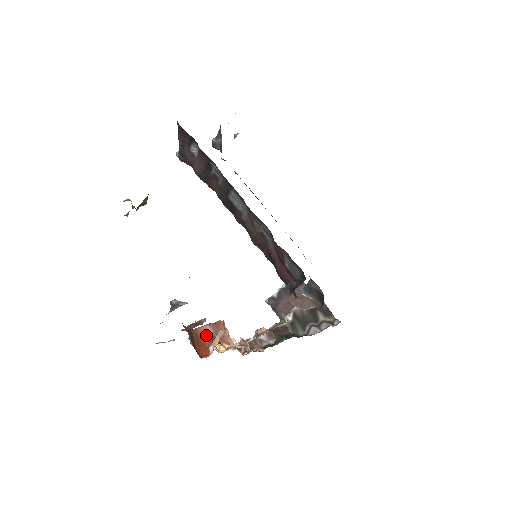
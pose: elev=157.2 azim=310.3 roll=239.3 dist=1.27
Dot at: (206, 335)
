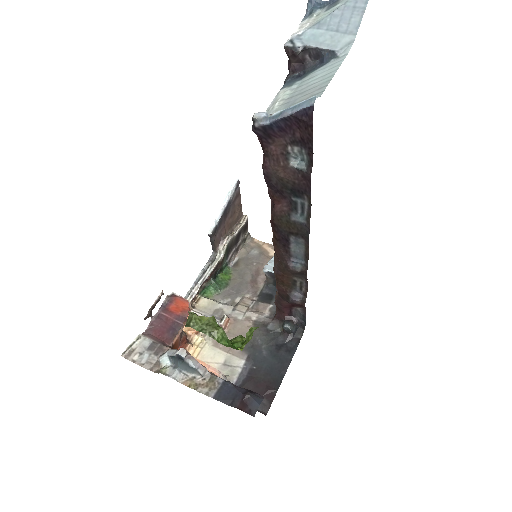
Dot at: (180, 339)
